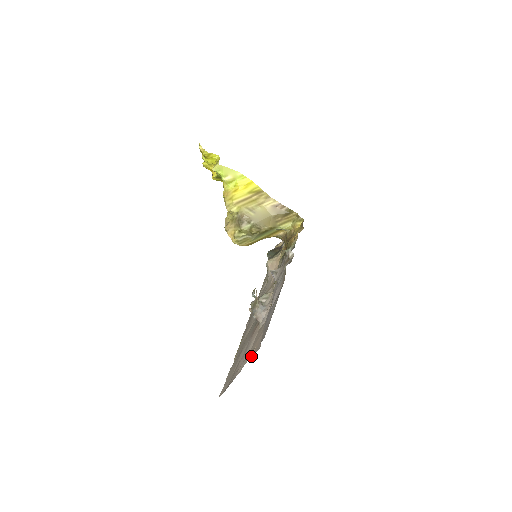
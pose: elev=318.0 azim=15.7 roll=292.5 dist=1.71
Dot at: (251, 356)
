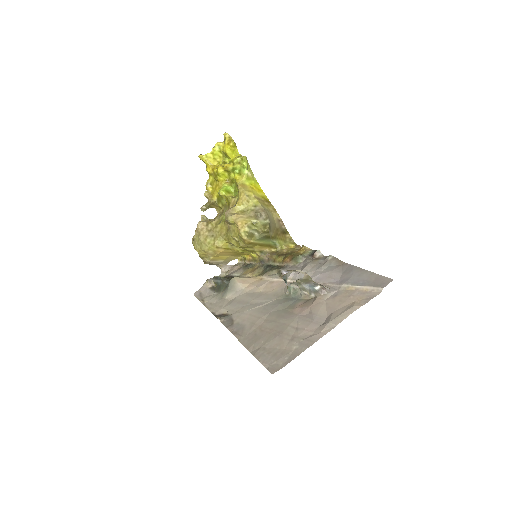
Dot at: (361, 305)
